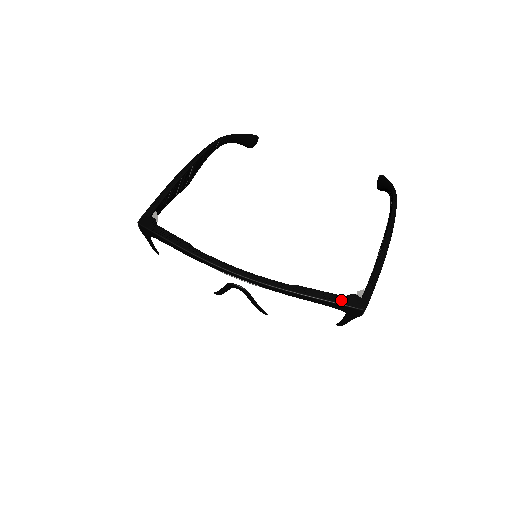
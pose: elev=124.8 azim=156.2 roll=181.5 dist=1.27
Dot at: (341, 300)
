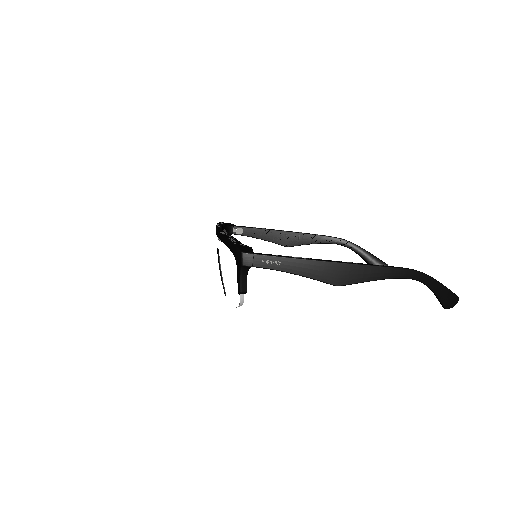
Dot at: (238, 244)
